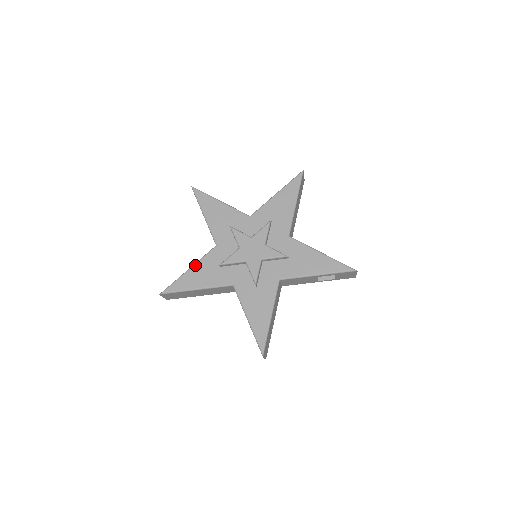
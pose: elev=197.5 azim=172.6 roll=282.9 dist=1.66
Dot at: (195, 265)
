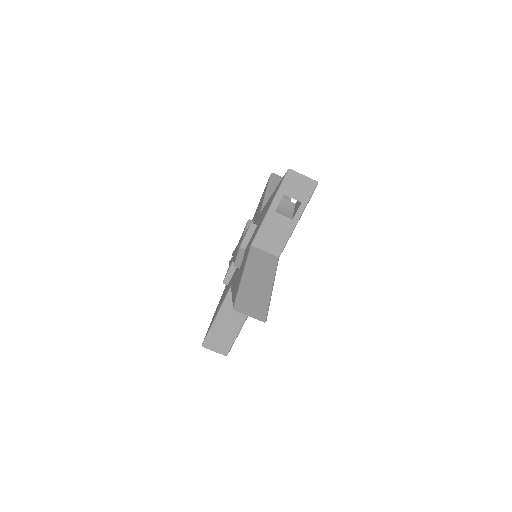
Dot at: occluded
